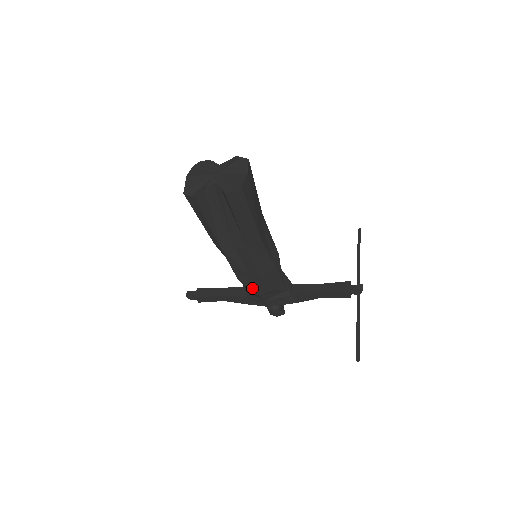
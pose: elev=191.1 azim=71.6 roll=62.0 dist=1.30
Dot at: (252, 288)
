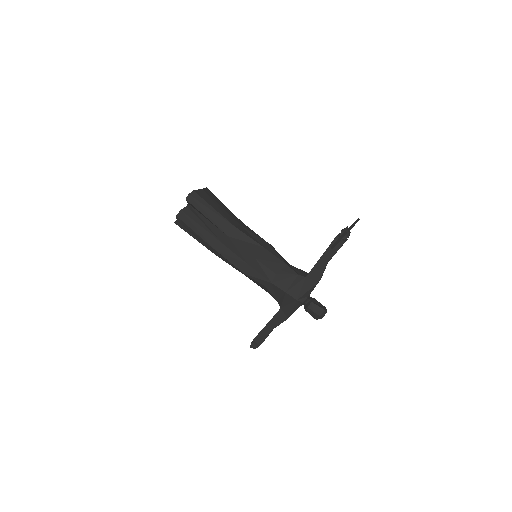
Dot at: (260, 278)
